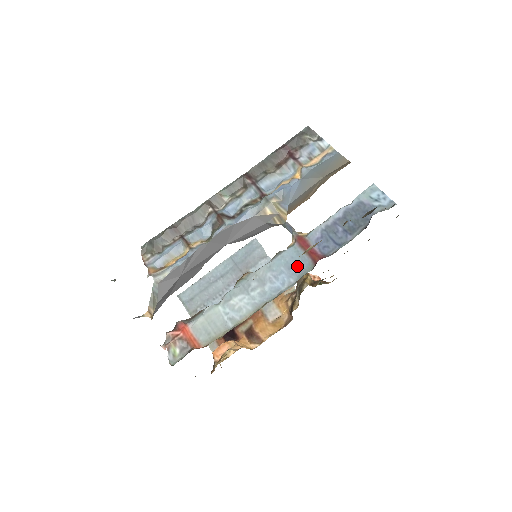
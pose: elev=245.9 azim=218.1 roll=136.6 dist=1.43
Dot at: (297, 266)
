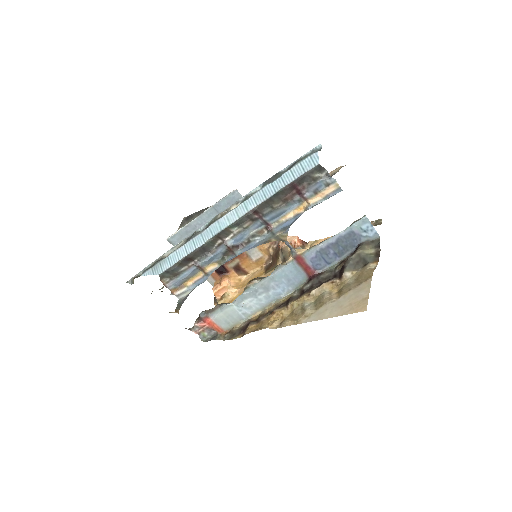
Dot at: (295, 278)
